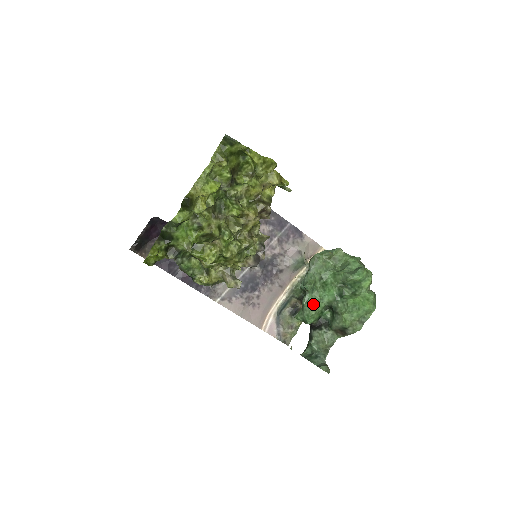
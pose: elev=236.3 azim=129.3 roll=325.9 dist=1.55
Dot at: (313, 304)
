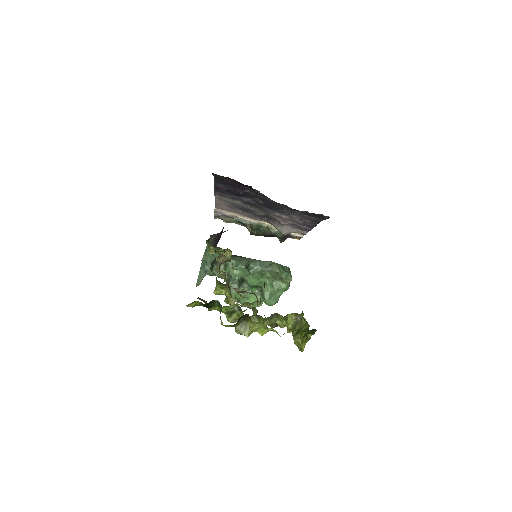
Dot at: (239, 275)
